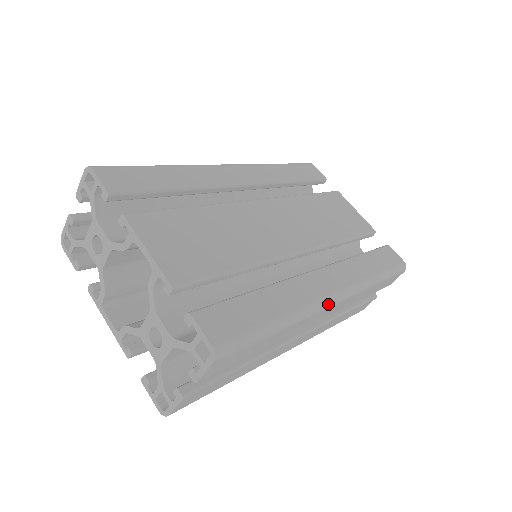
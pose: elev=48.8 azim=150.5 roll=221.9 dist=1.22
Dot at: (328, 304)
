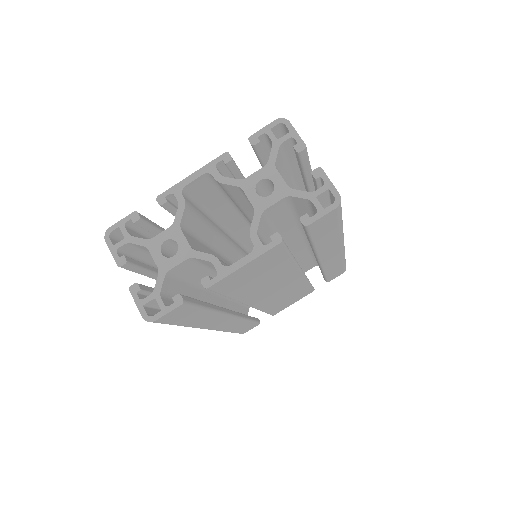
Dot at: occluded
